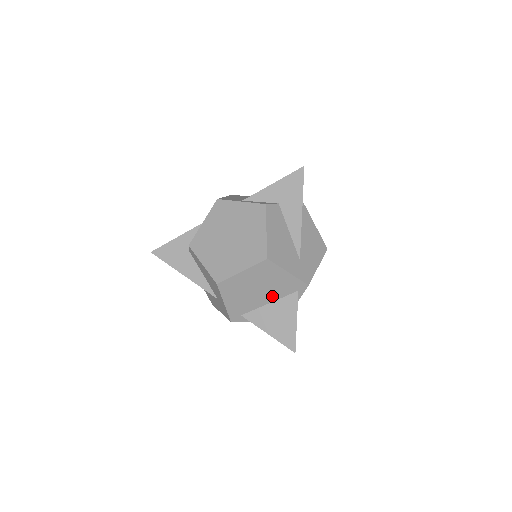
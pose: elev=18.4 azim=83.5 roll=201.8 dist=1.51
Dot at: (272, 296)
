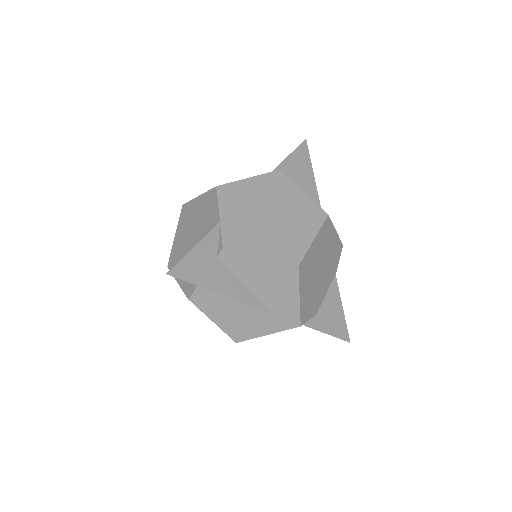
Dot at: occluded
